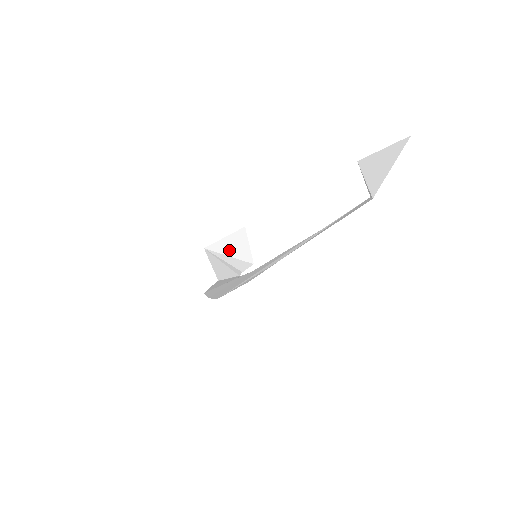
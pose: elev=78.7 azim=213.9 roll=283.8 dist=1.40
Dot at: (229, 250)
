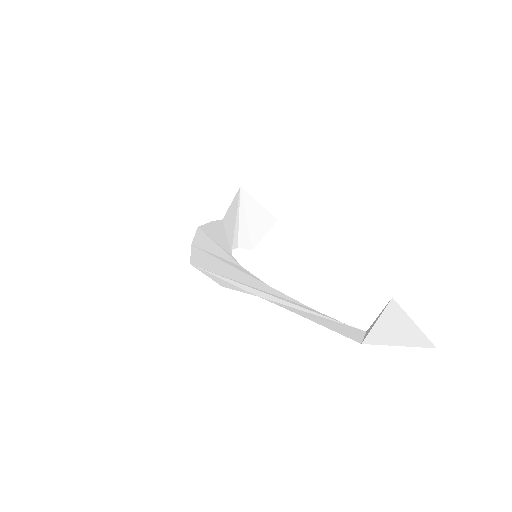
Dot at: (251, 215)
